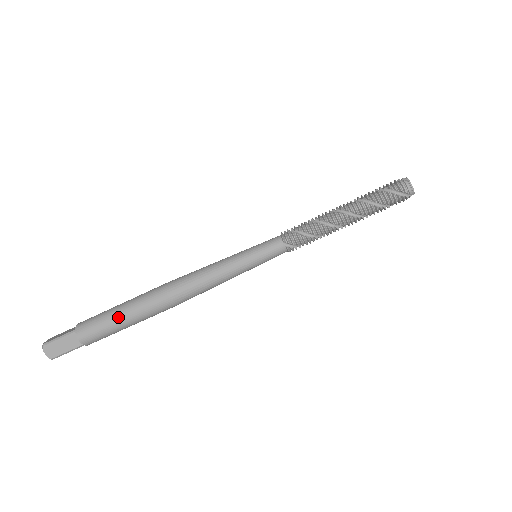
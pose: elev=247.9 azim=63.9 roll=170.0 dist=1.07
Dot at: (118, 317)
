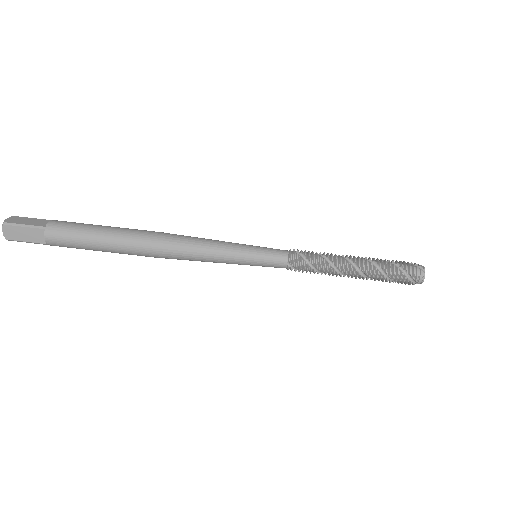
Dot at: (96, 240)
